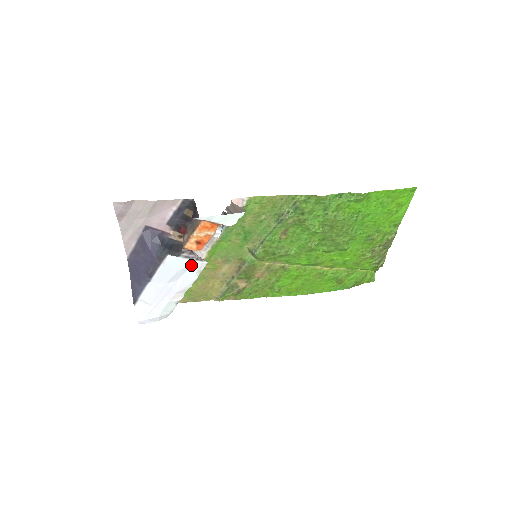
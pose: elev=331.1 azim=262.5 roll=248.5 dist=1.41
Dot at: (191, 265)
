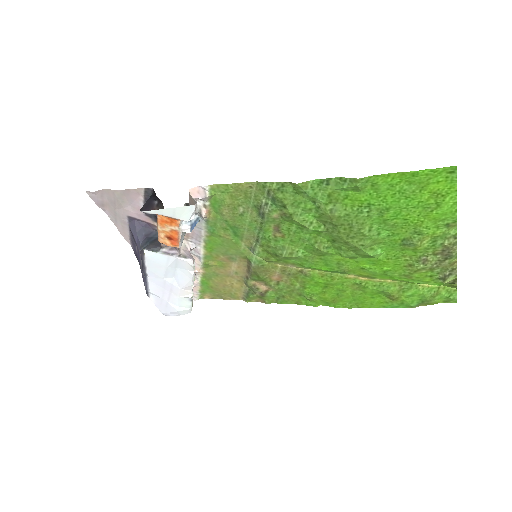
Dot at: (177, 262)
